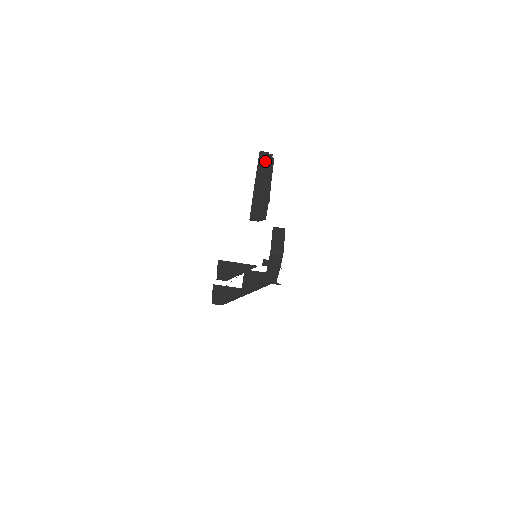
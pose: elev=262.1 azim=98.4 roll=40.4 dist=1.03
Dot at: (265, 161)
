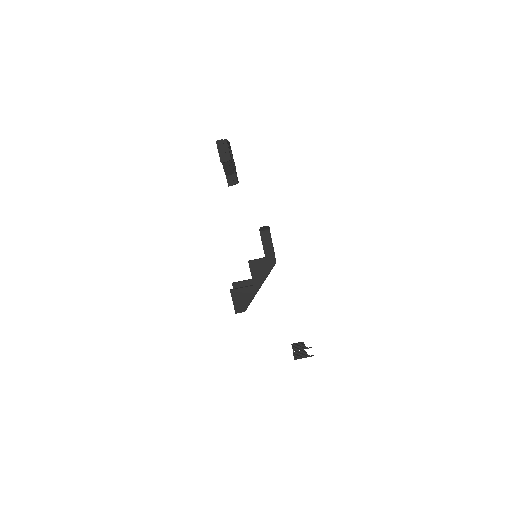
Dot at: occluded
